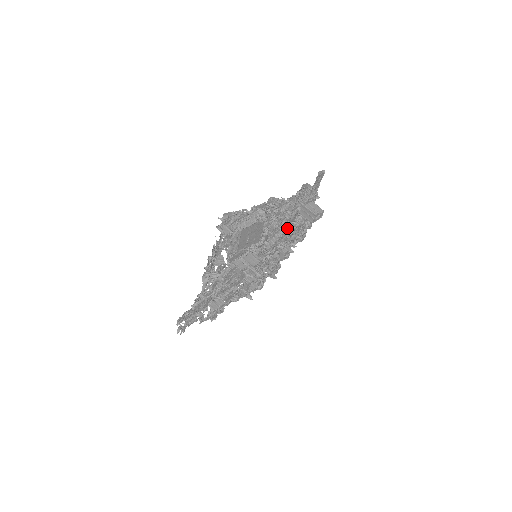
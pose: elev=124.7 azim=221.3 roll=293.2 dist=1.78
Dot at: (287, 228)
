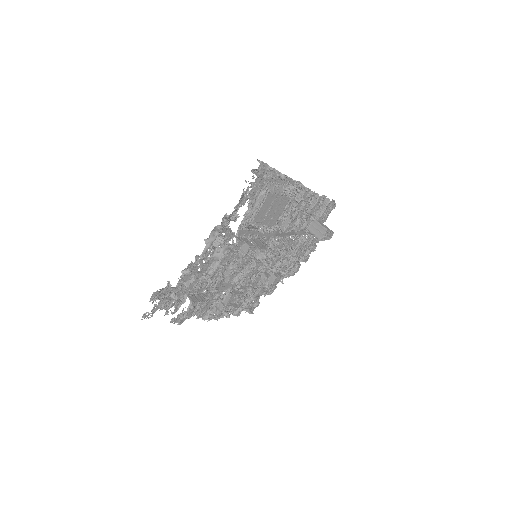
Dot at: (294, 238)
